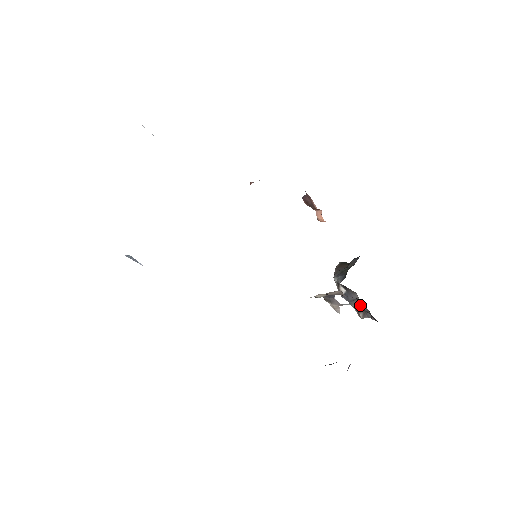
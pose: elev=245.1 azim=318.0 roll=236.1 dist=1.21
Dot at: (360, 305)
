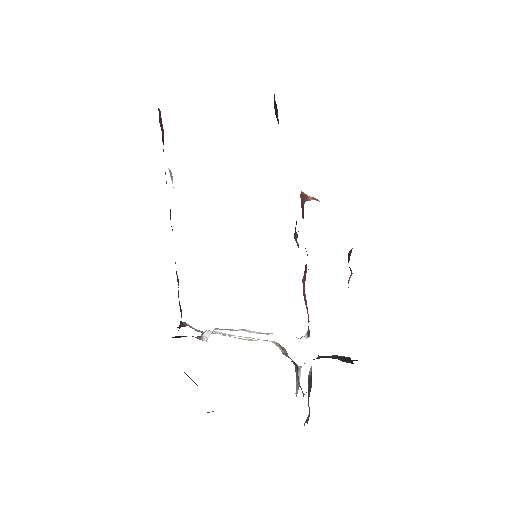
Dot at: occluded
